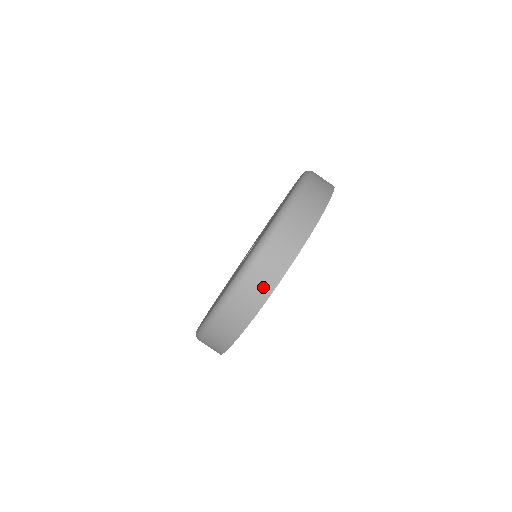
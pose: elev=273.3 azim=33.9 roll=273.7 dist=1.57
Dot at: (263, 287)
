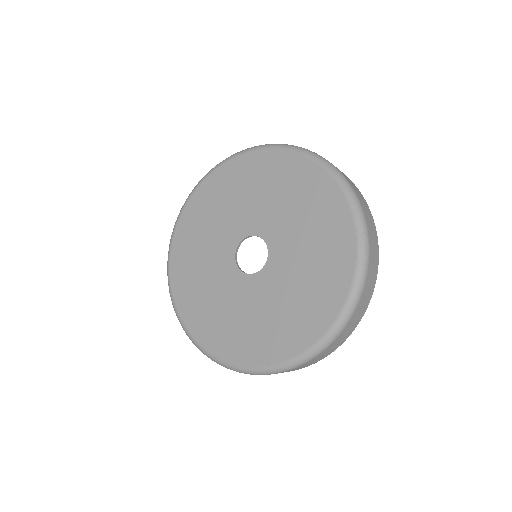
Dot at: (352, 328)
